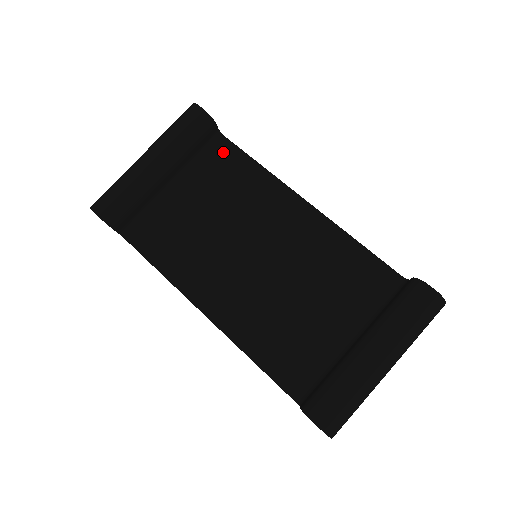
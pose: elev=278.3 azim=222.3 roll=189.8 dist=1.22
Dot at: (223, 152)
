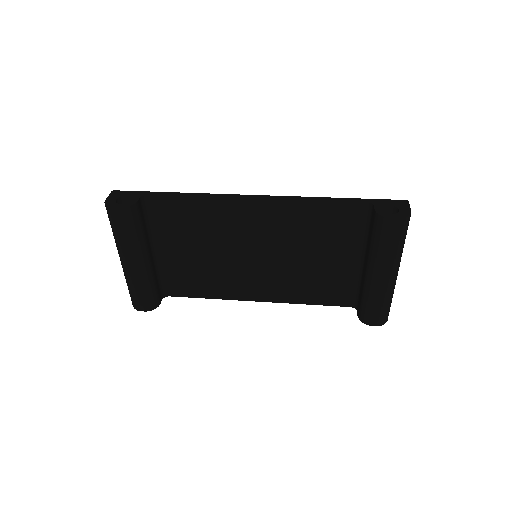
Dot at: (161, 206)
